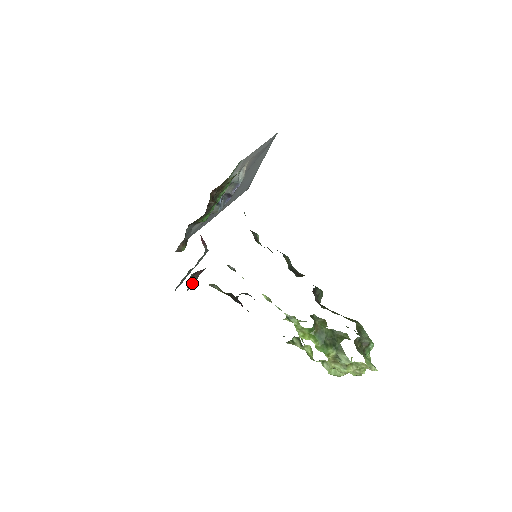
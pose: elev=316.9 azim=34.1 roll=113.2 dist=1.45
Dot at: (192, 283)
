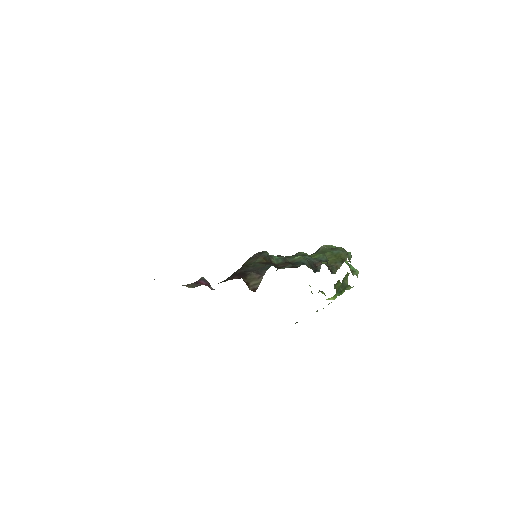
Dot at: occluded
